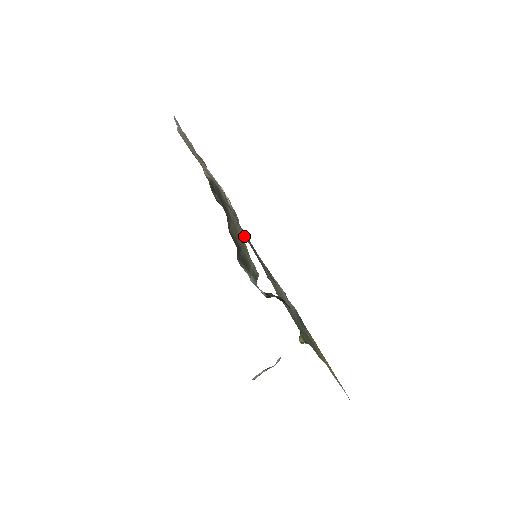
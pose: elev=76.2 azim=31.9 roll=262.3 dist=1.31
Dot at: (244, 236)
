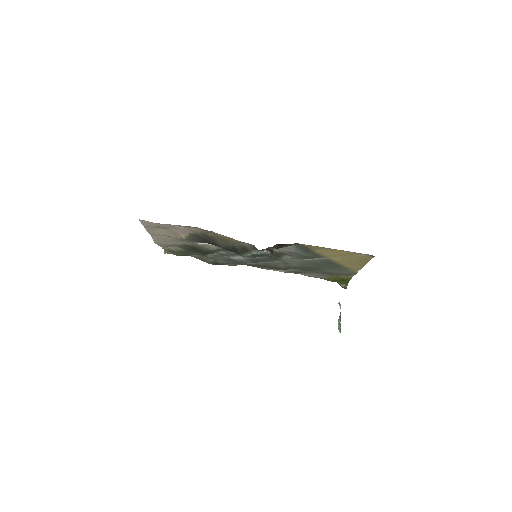
Dot at: (244, 261)
